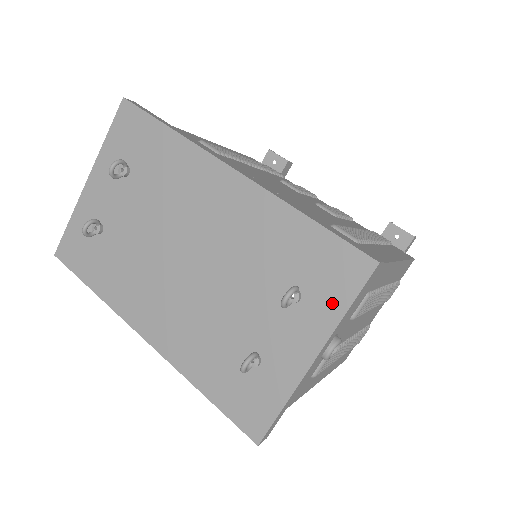
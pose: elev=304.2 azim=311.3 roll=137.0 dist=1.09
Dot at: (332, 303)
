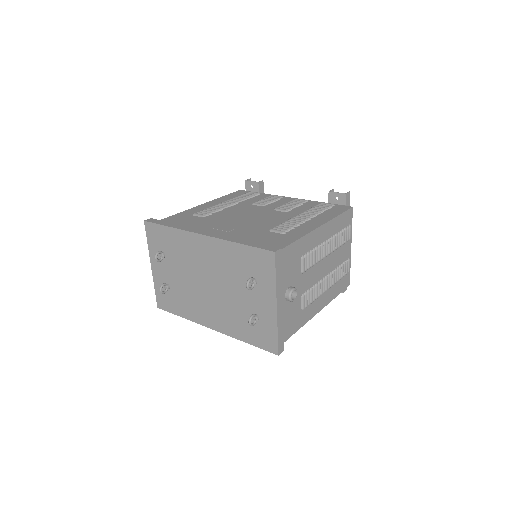
Dot at: (269, 278)
